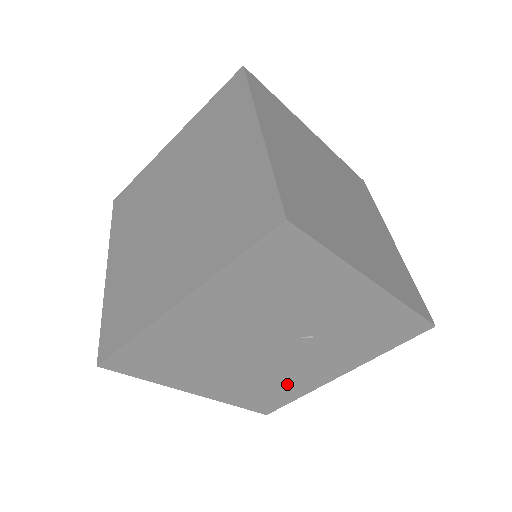
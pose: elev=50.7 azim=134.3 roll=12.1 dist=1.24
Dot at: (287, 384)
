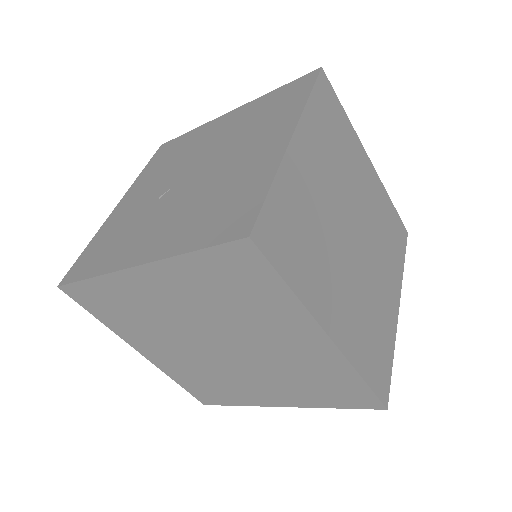
Dot at: occluded
